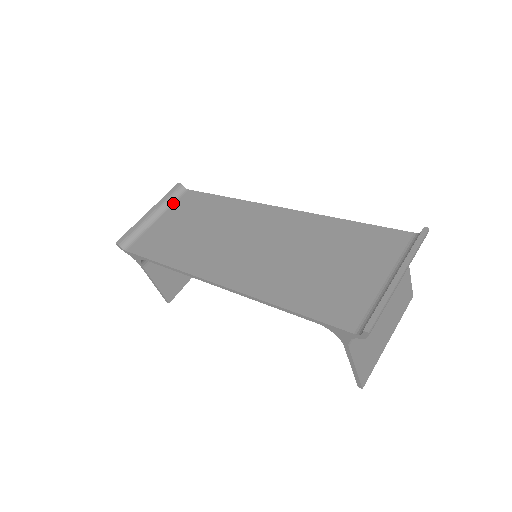
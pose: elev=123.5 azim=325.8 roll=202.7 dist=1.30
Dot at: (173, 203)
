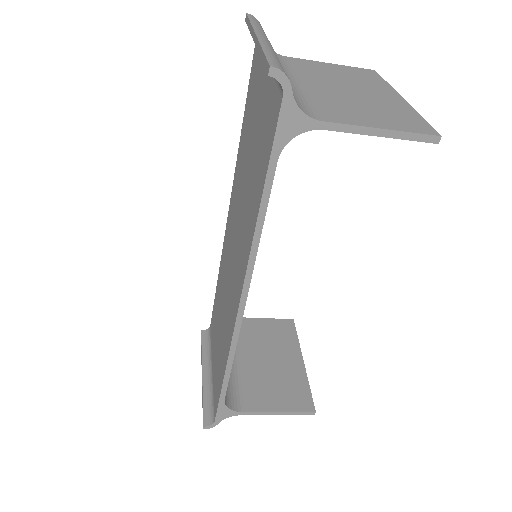
Dot at: (210, 347)
